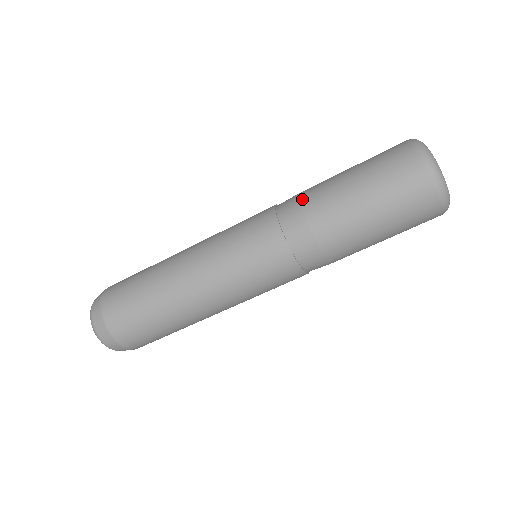
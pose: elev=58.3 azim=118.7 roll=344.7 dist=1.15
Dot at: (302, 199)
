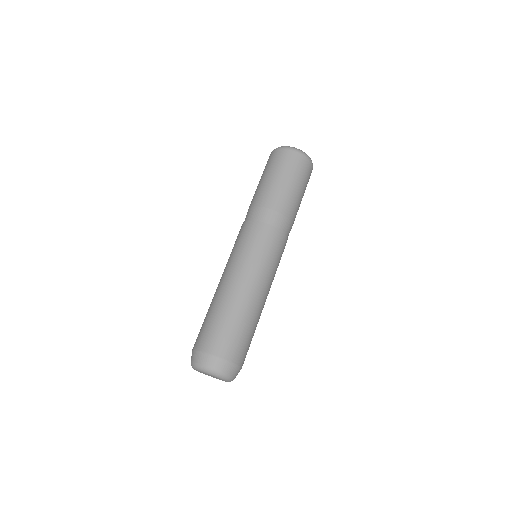
Dot at: (251, 206)
